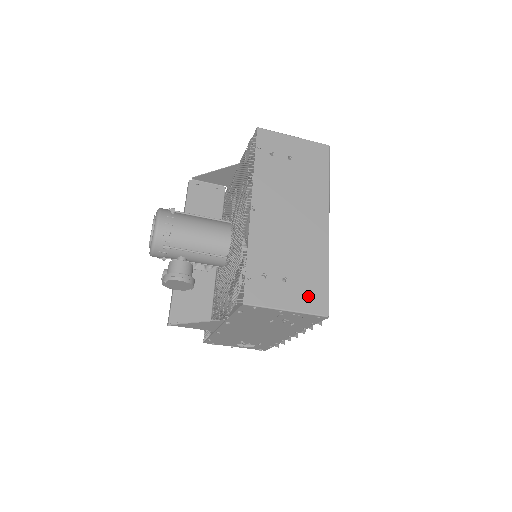
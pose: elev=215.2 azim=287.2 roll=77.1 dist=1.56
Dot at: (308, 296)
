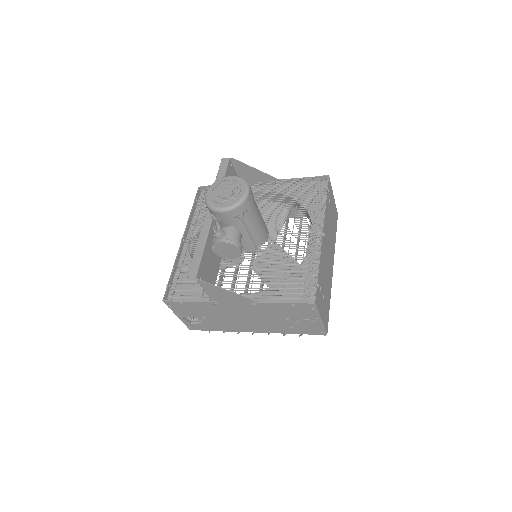
Dot at: (326, 315)
